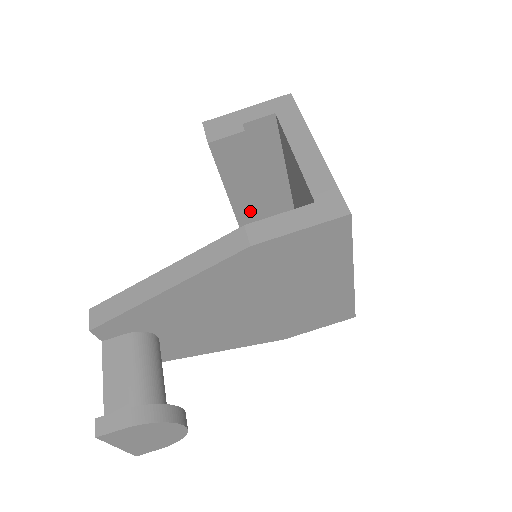
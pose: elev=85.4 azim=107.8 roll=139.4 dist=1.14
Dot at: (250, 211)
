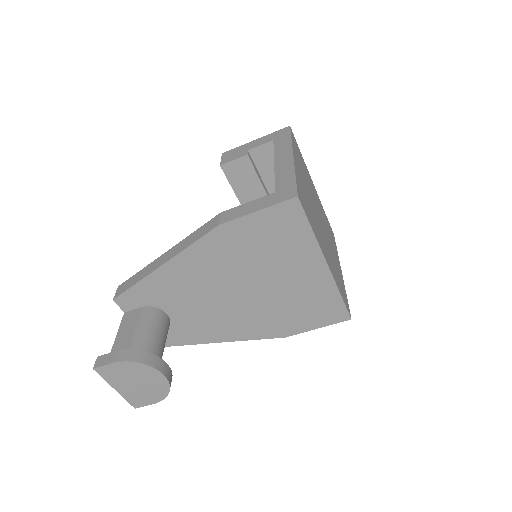
Dot at: occluded
